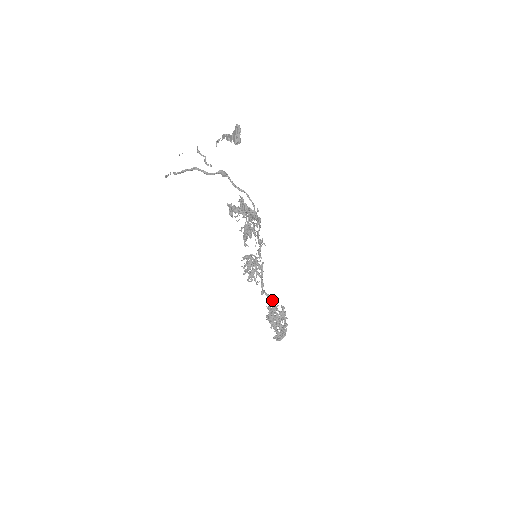
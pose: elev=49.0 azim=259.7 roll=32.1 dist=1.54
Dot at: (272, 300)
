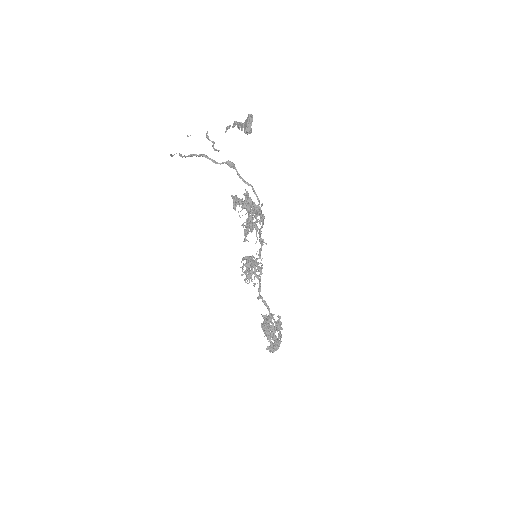
Dot at: (268, 307)
